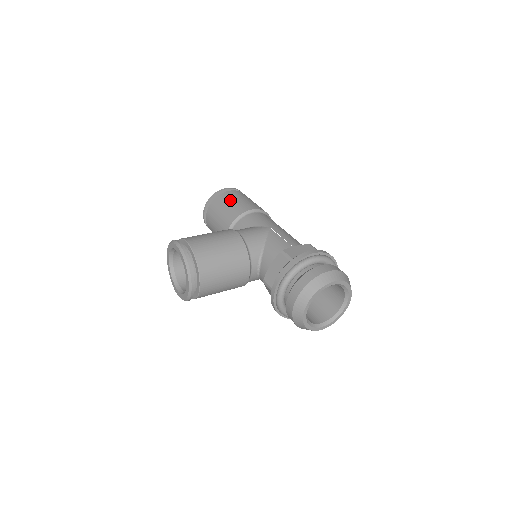
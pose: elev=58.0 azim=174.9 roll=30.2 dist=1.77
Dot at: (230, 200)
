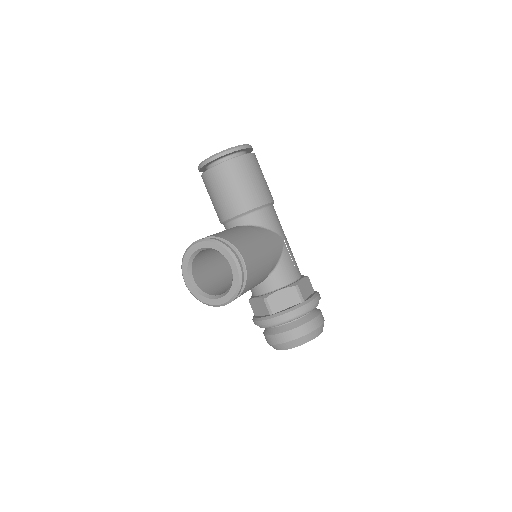
Dot at: (254, 174)
